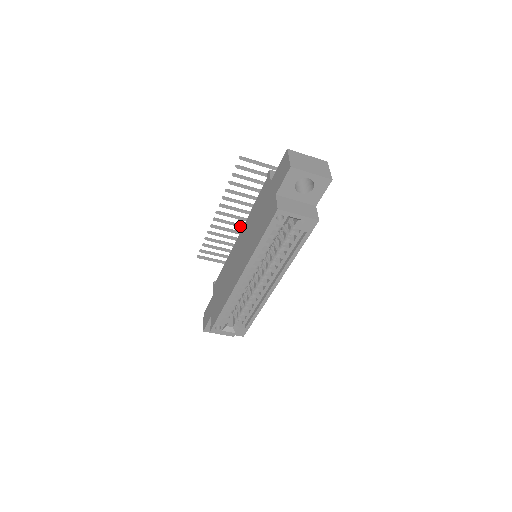
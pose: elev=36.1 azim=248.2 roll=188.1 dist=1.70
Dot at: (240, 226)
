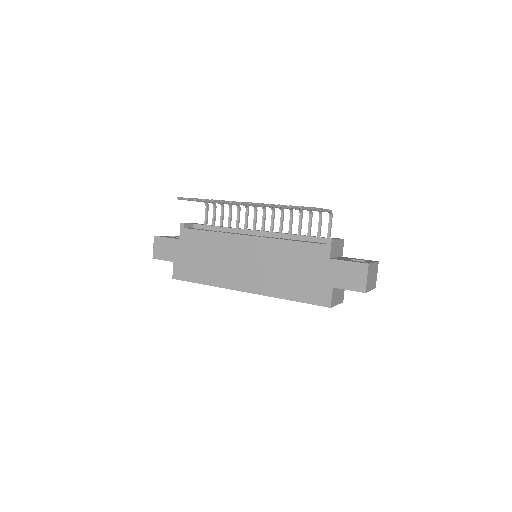
Dot at: (246, 205)
